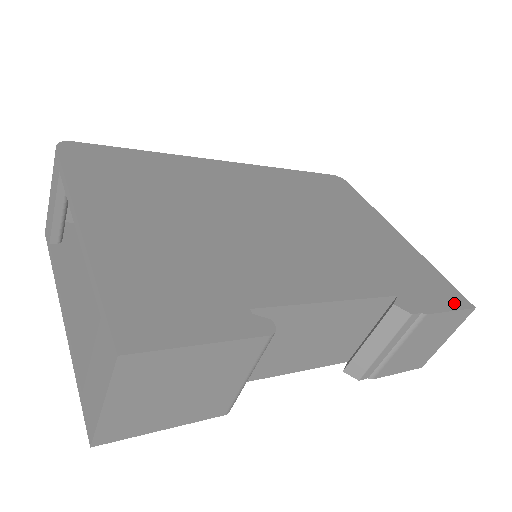
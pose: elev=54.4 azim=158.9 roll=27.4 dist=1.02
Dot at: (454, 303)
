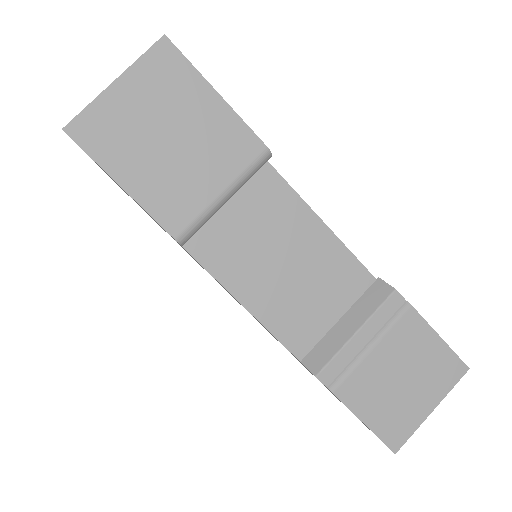
Dot at: occluded
